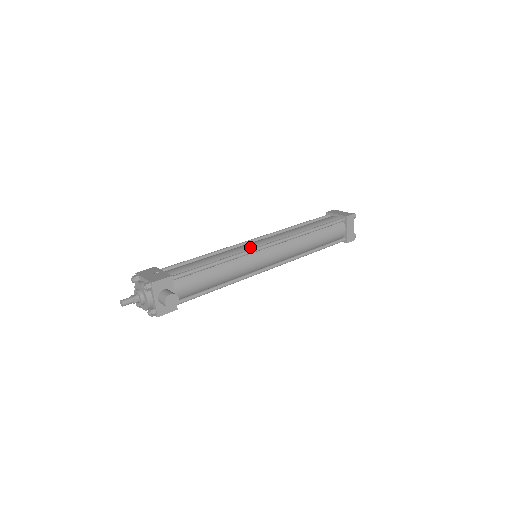
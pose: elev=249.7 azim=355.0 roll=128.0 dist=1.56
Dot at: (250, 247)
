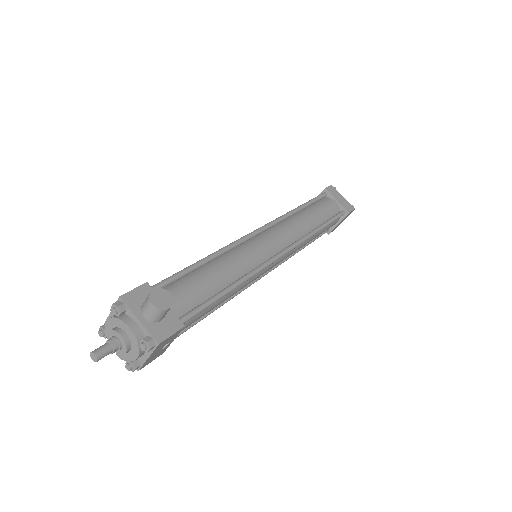
Dot at: occluded
